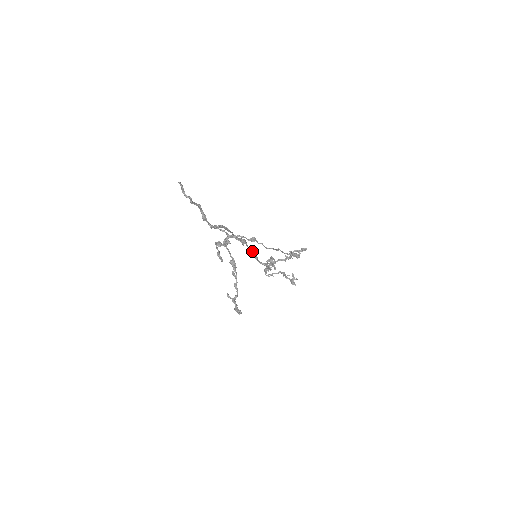
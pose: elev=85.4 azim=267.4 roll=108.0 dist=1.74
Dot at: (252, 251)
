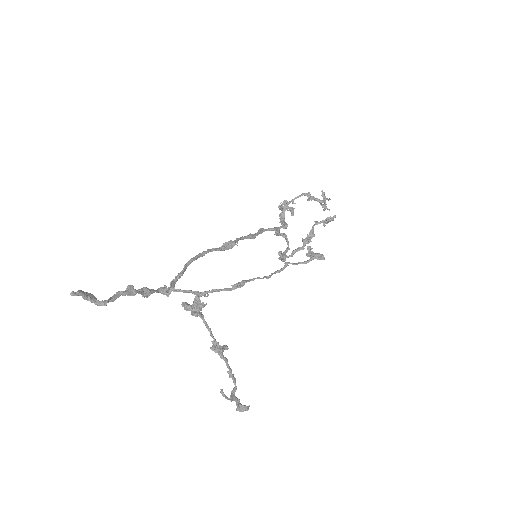
Dot at: (249, 238)
